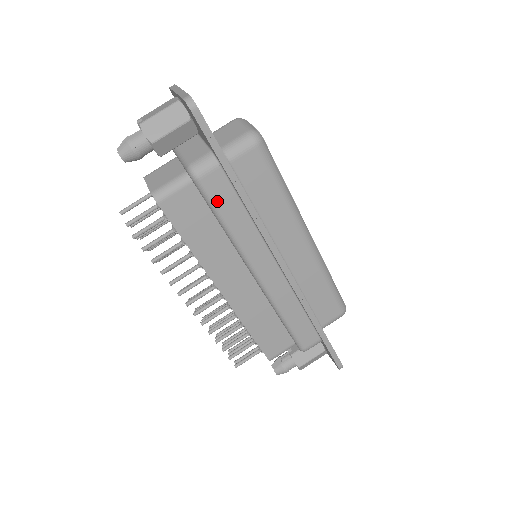
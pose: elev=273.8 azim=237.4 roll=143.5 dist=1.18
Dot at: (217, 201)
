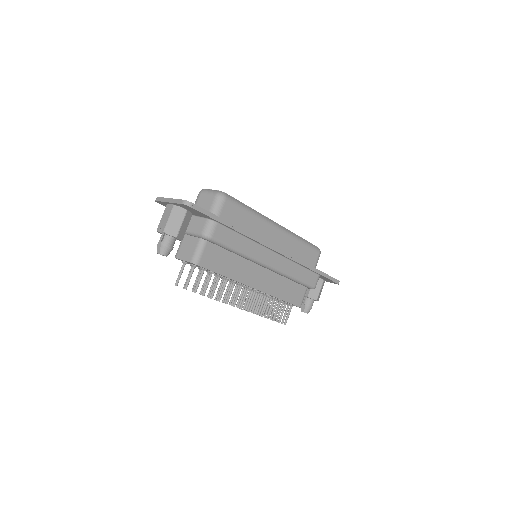
Dot at: (226, 242)
